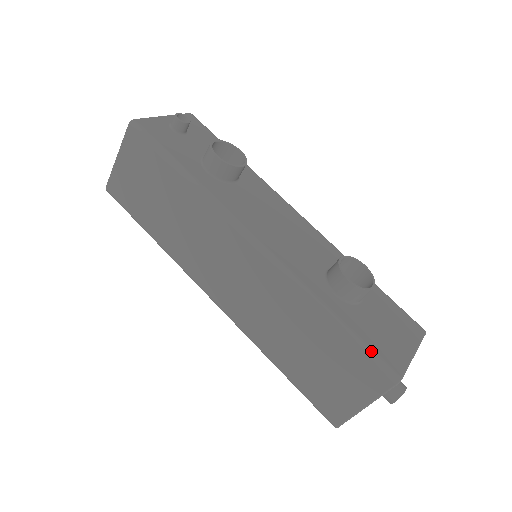
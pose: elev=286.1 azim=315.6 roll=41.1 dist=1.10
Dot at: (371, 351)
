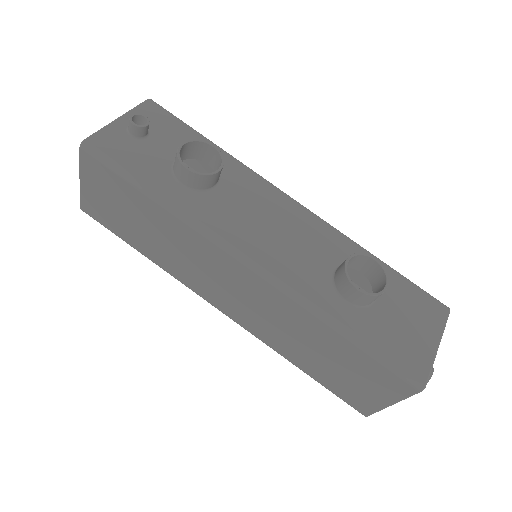
Dot at: (391, 362)
